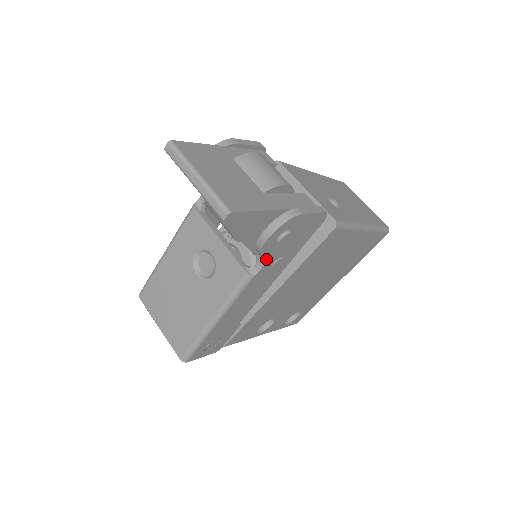
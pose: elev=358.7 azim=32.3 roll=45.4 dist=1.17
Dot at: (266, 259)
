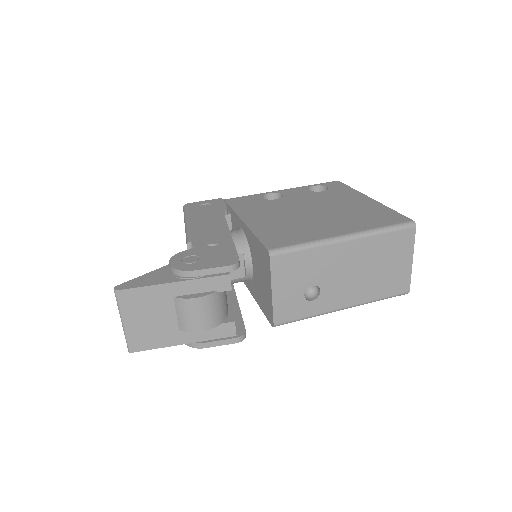
Dot at: occluded
